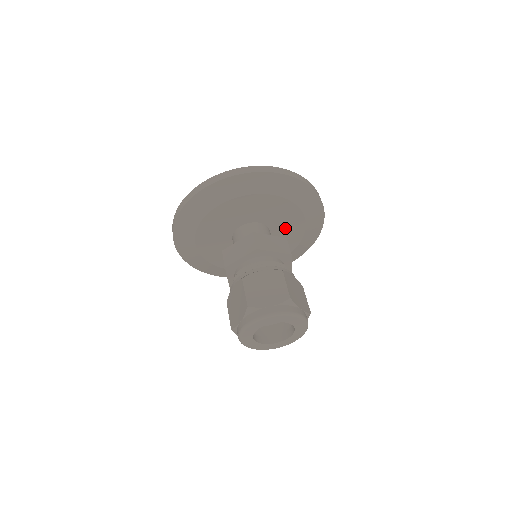
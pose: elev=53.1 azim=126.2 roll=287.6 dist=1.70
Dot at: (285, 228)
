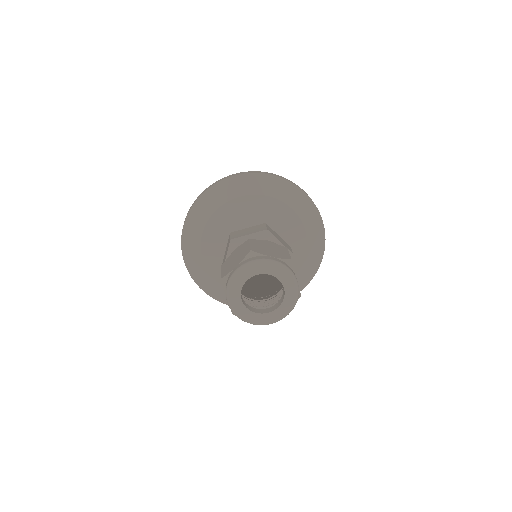
Dot at: (277, 223)
